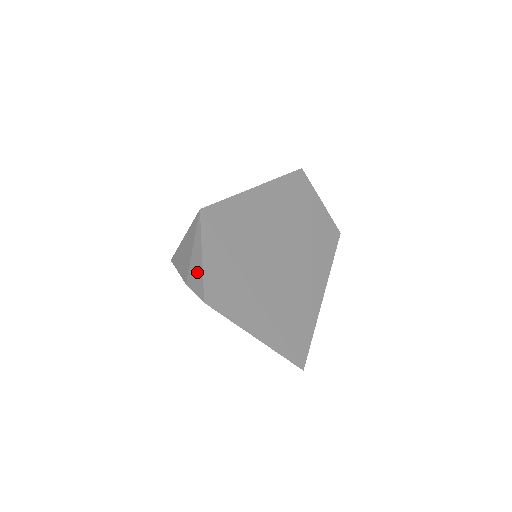
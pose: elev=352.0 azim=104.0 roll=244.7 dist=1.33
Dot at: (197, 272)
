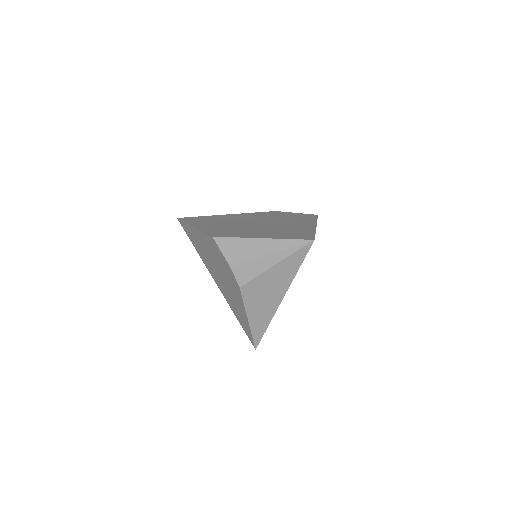
Dot at: (258, 267)
